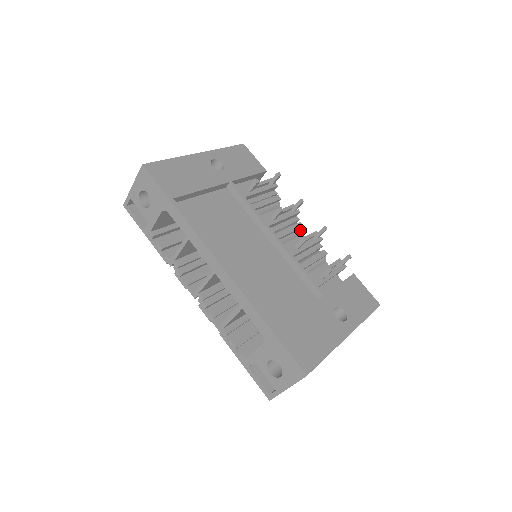
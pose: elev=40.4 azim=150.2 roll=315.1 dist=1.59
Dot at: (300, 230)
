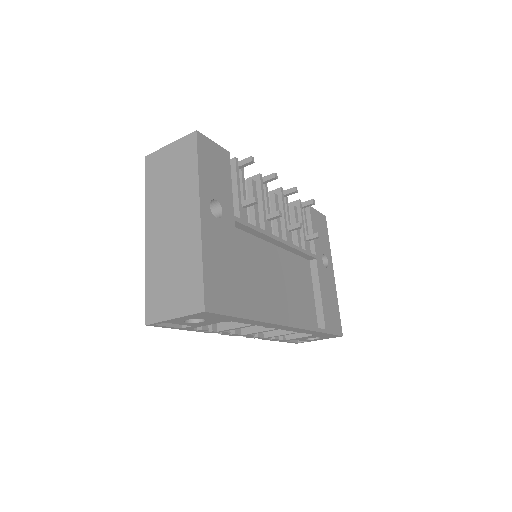
Dot at: occluded
